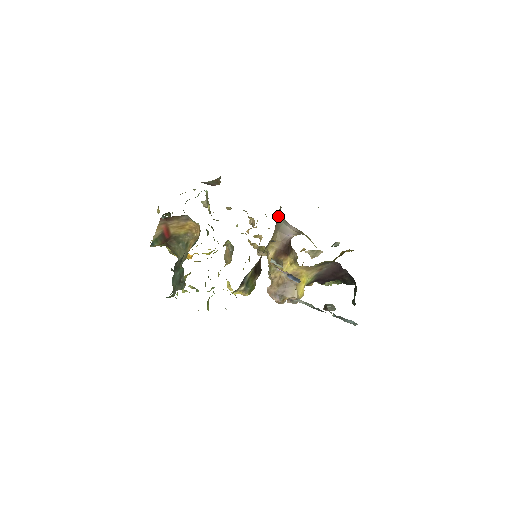
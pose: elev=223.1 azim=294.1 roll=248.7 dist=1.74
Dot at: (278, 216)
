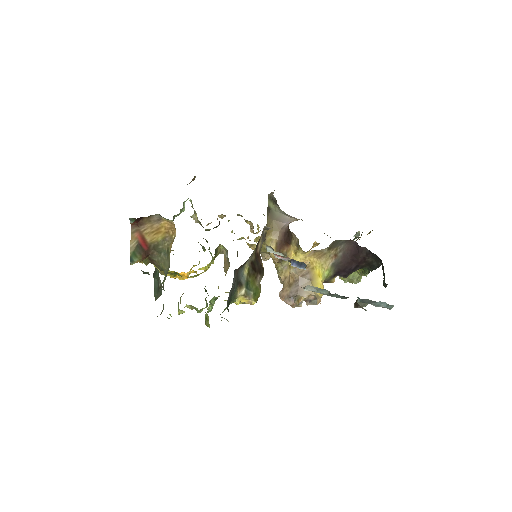
Dot at: (270, 204)
